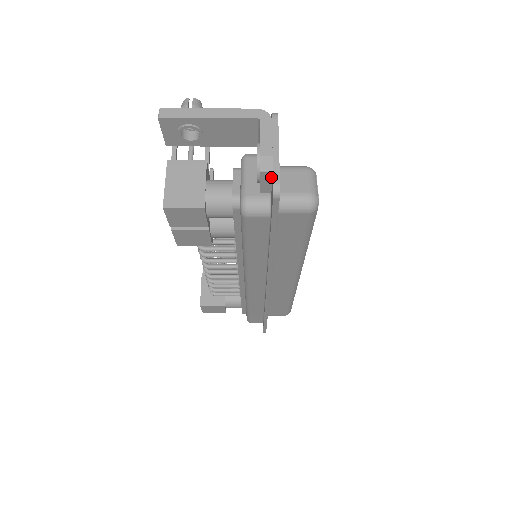
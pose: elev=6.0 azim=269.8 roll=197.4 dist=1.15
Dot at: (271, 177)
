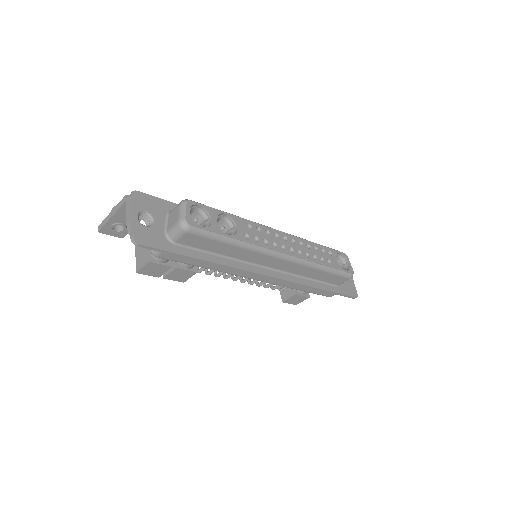
Dot at: (138, 232)
